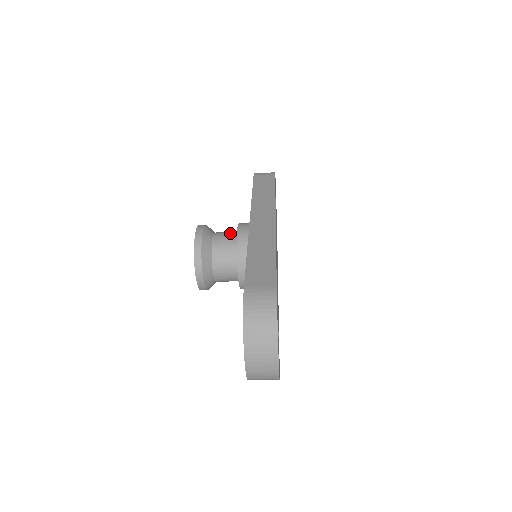
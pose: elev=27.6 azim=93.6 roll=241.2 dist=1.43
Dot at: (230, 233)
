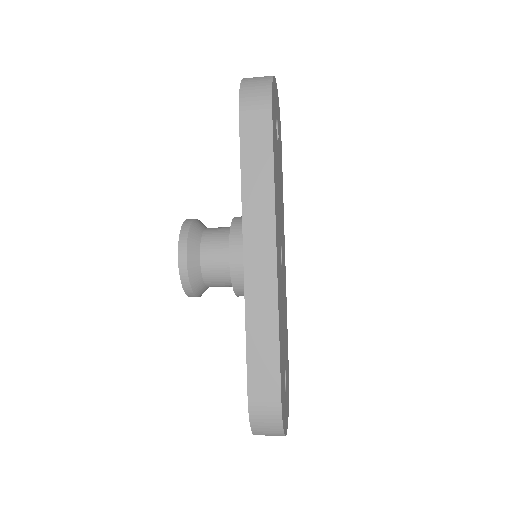
Dot at: (220, 251)
